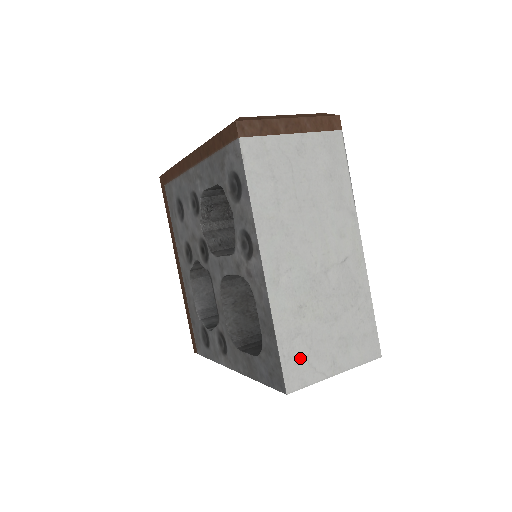
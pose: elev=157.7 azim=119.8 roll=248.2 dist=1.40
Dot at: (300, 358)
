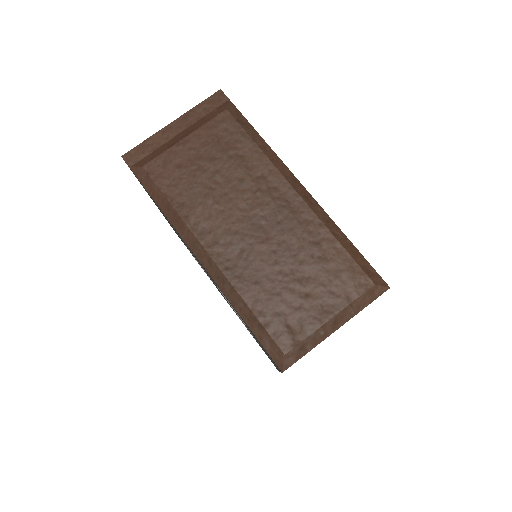
Dot at: occluded
